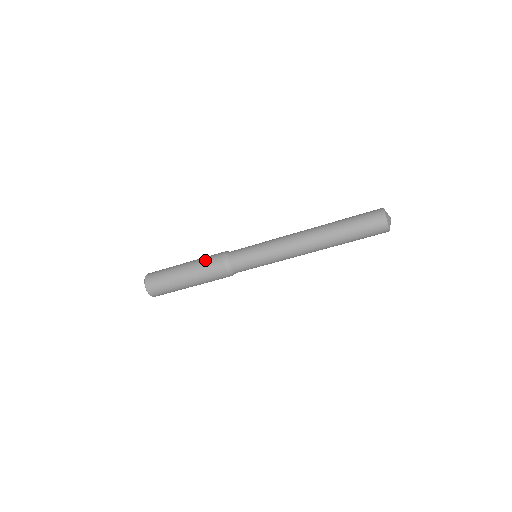
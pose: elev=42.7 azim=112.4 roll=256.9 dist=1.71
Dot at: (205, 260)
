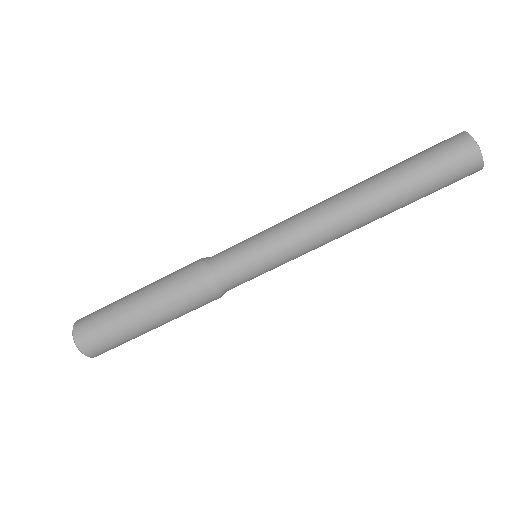
Dot at: (170, 276)
